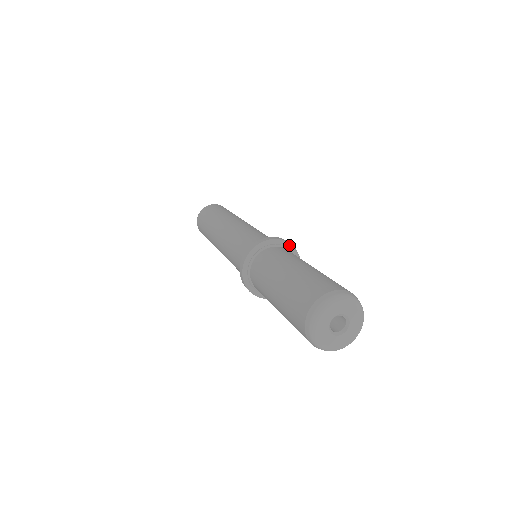
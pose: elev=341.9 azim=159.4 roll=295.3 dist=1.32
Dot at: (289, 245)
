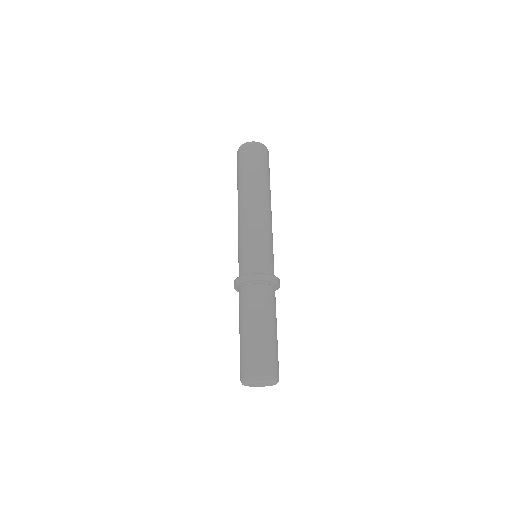
Dot at: (278, 285)
